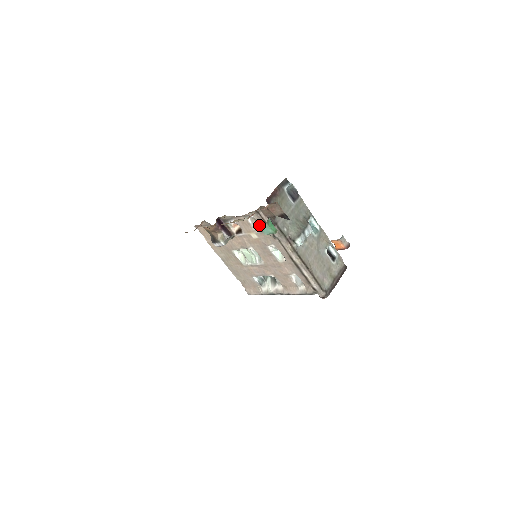
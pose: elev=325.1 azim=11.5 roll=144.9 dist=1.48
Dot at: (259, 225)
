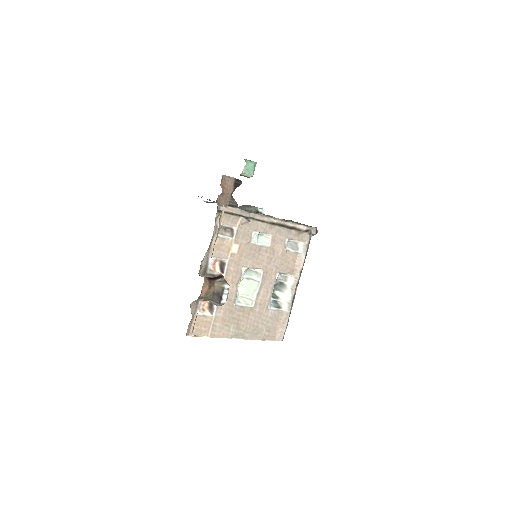
Dot at: (229, 230)
